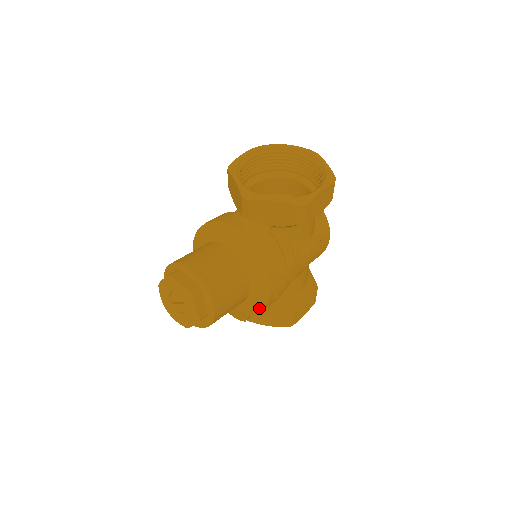
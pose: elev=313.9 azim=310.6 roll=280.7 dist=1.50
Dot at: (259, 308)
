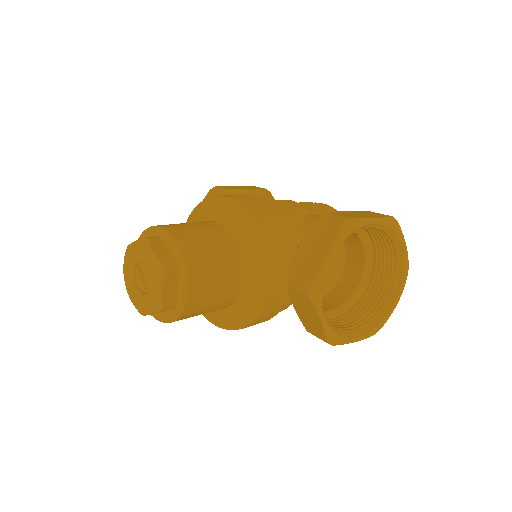
Dot at: occluded
